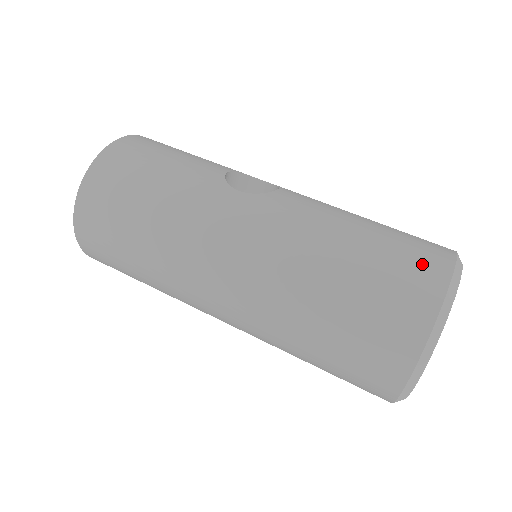
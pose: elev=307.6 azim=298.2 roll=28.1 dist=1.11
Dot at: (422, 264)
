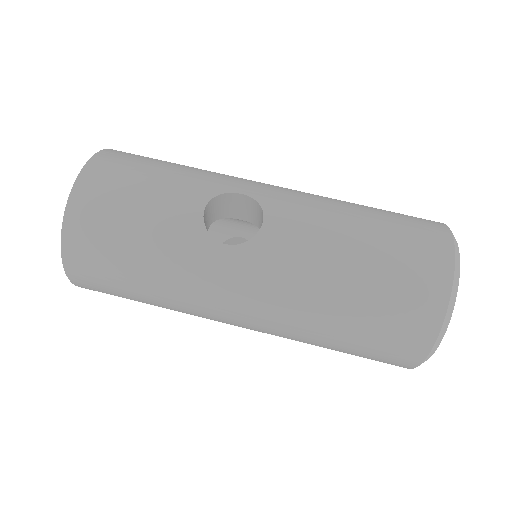
Dot at: (421, 295)
